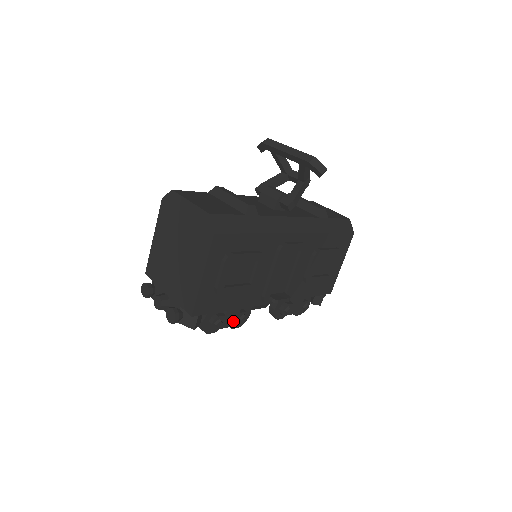
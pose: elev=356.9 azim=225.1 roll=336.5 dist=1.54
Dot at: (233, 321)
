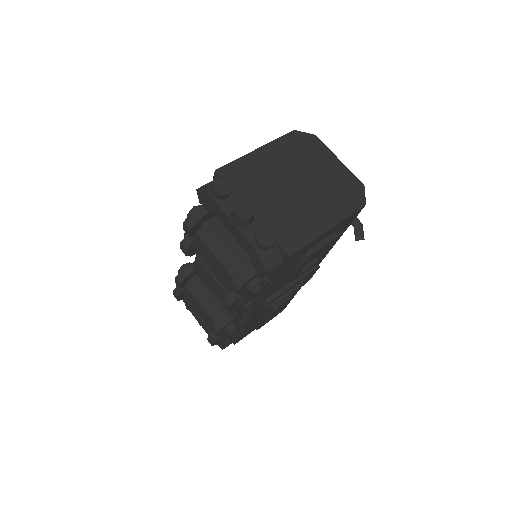
Dot at: (250, 298)
